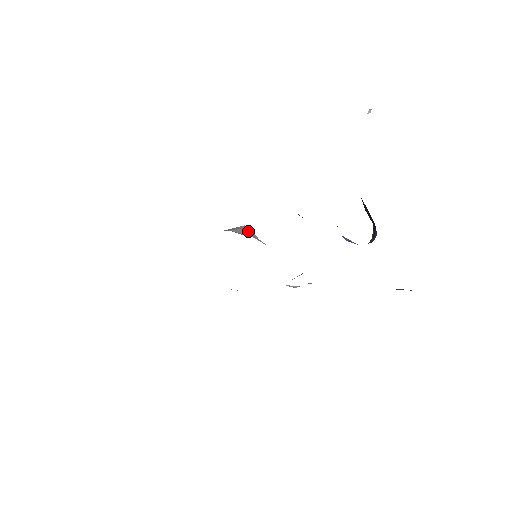
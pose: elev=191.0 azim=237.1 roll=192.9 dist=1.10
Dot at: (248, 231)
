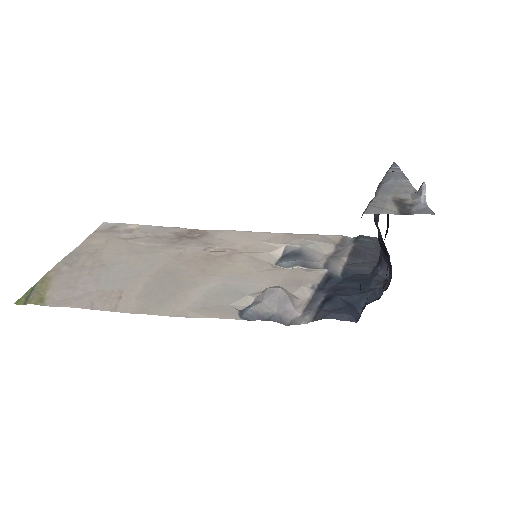
Dot at: (289, 301)
